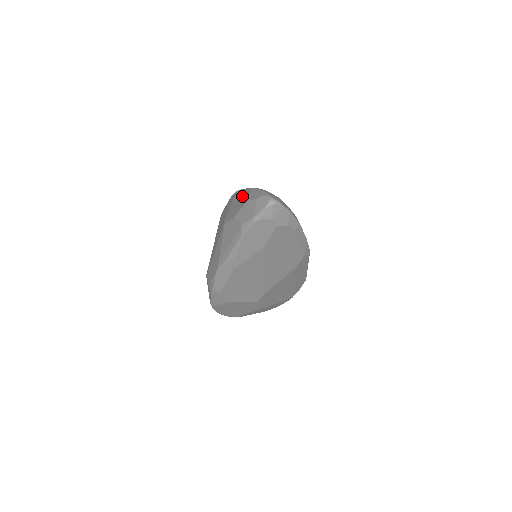
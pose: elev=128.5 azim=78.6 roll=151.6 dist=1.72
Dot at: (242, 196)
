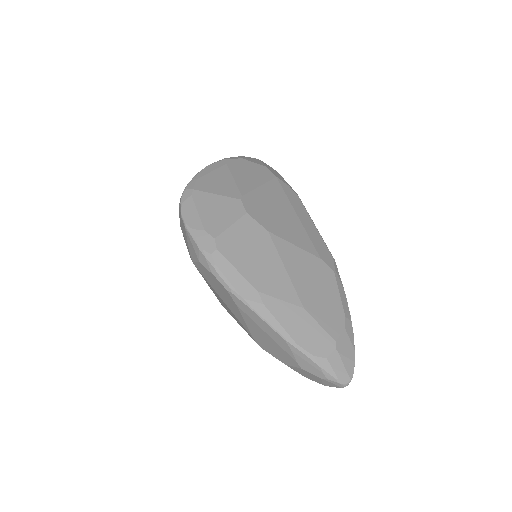
Dot at: (273, 340)
